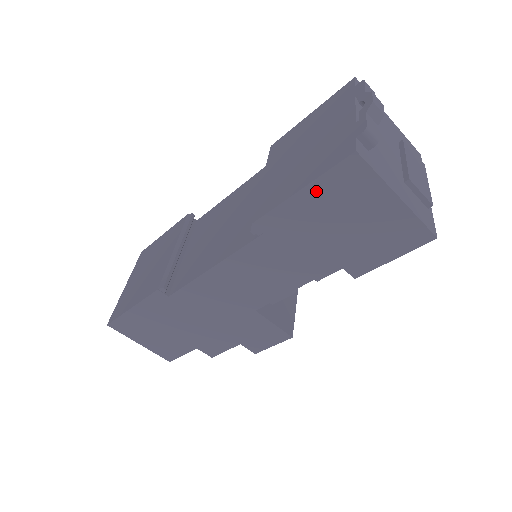
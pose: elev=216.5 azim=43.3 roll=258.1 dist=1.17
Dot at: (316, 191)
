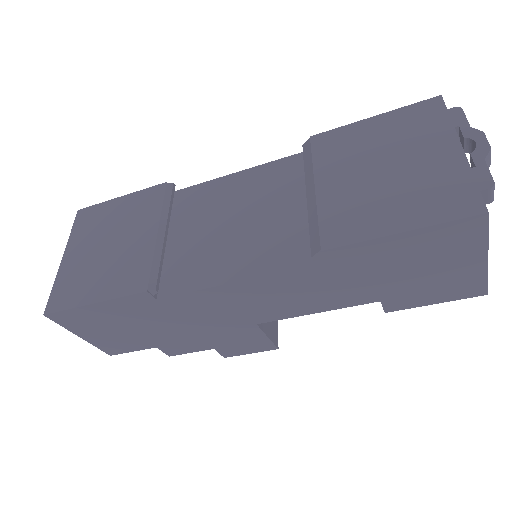
Dot at: (416, 237)
